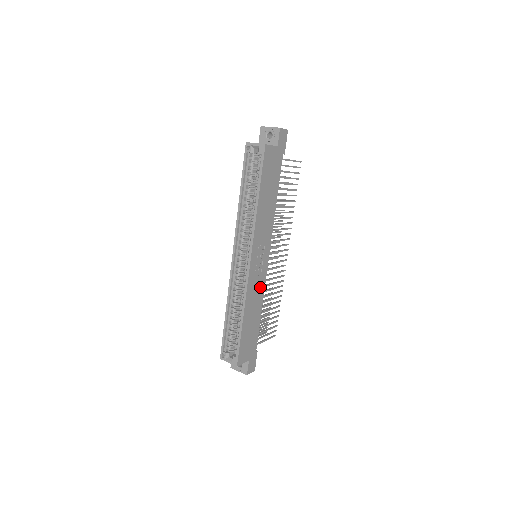
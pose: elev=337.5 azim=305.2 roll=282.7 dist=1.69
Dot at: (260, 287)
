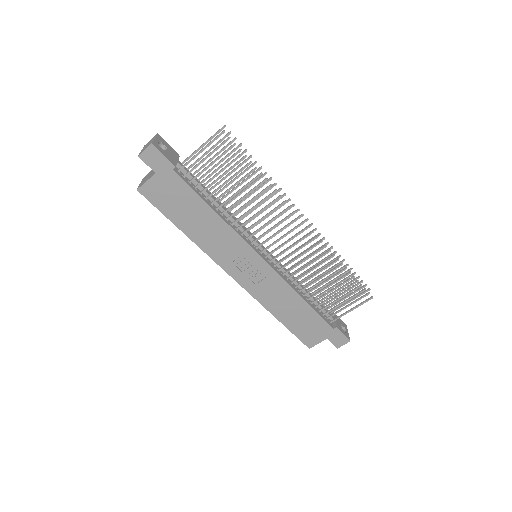
Dot at: (277, 285)
